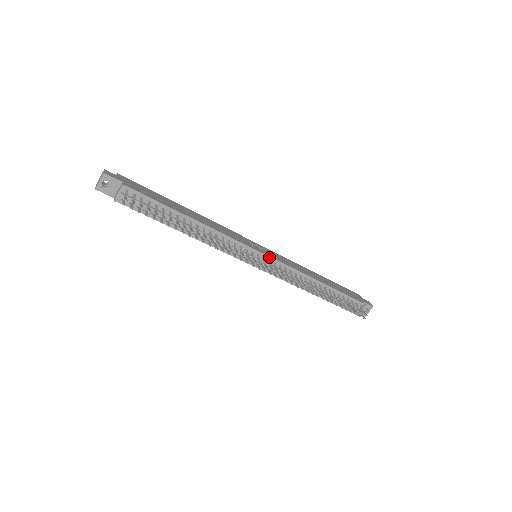
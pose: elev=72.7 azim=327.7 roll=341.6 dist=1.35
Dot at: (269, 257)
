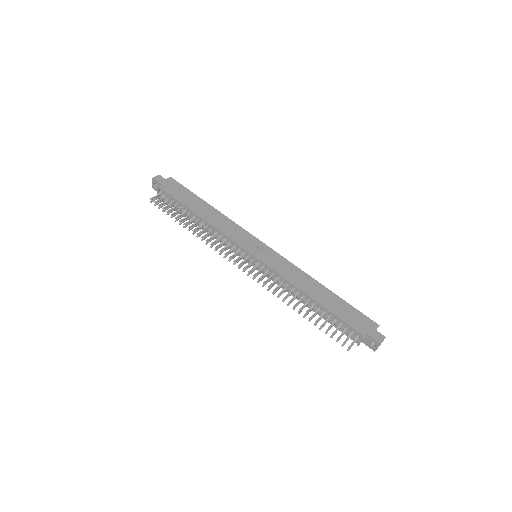
Dot at: (259, 260)
